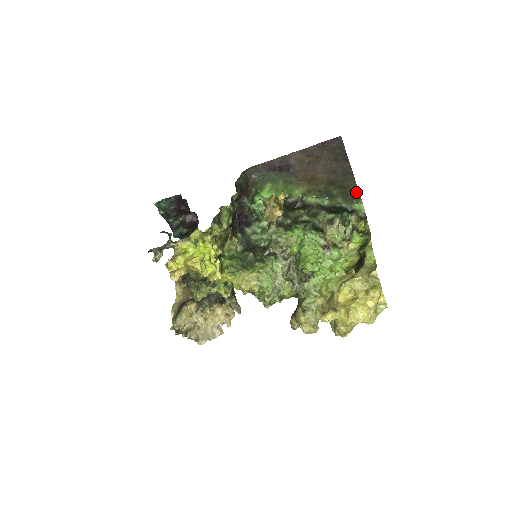
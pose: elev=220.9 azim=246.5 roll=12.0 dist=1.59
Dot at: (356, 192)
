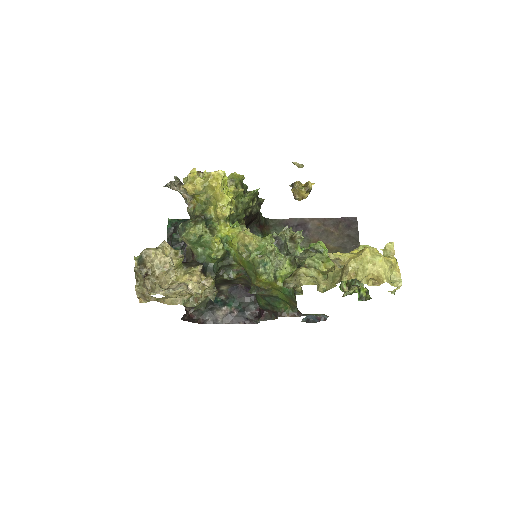
Dot at: occluded
